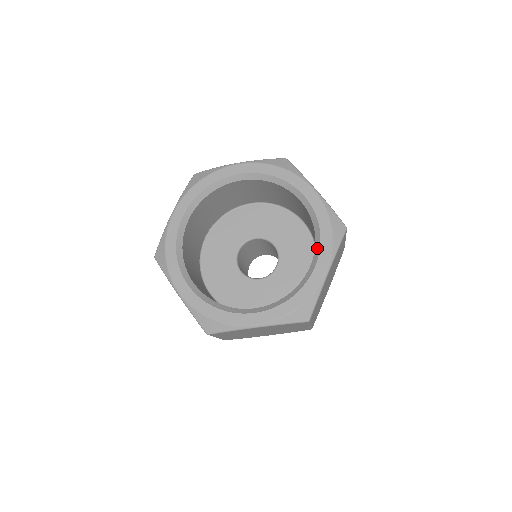
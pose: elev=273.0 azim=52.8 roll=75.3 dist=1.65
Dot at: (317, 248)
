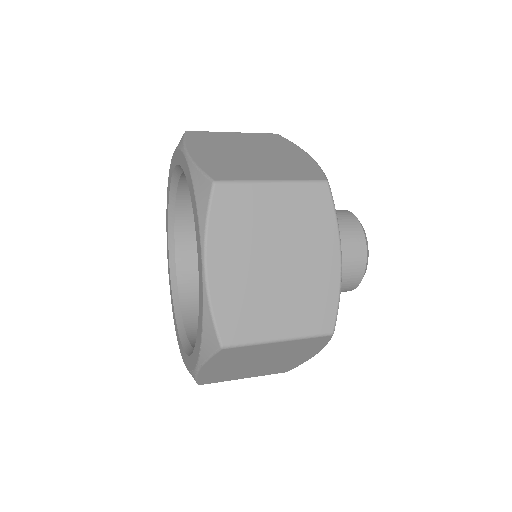
Dot at: occluded
